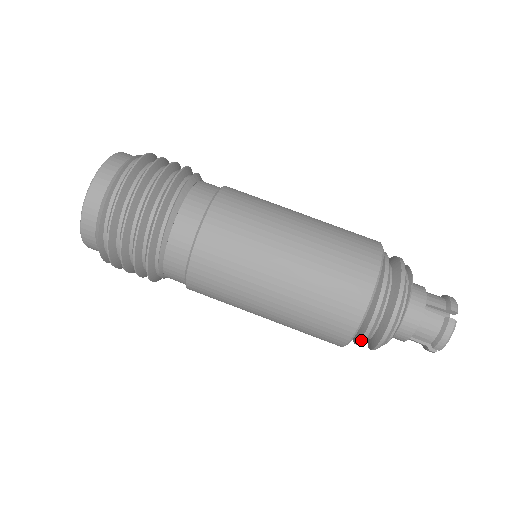
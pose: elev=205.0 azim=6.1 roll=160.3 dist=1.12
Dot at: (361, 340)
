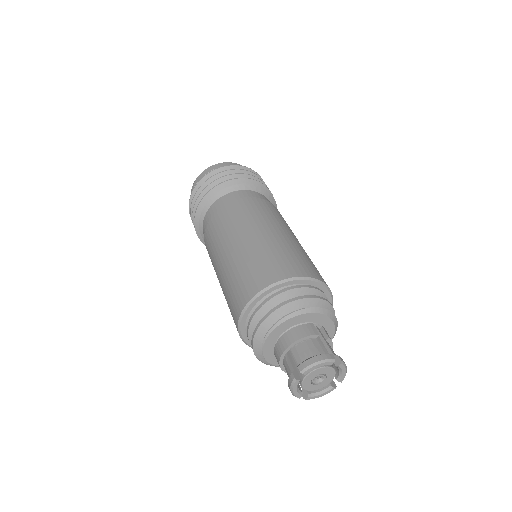
Dot at: occluded
